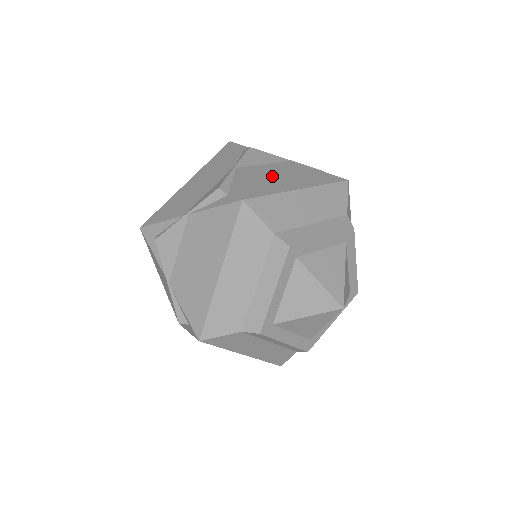
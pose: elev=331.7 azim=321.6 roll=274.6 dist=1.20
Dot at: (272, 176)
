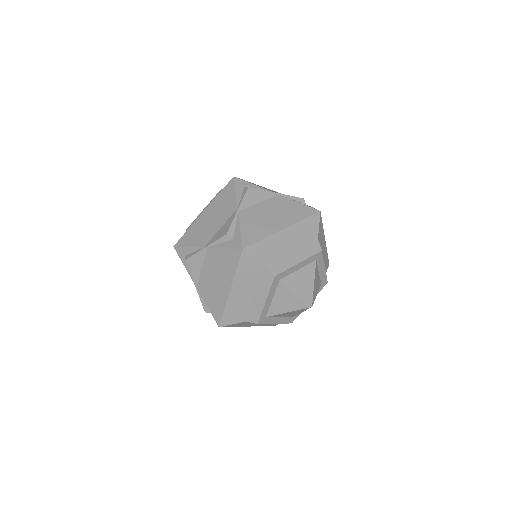
Dot at: (264, 217)
